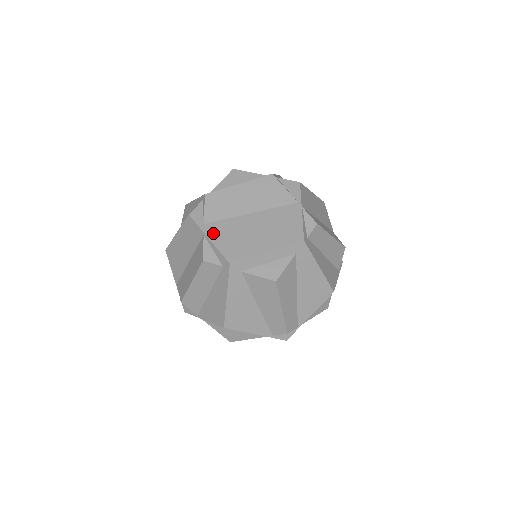
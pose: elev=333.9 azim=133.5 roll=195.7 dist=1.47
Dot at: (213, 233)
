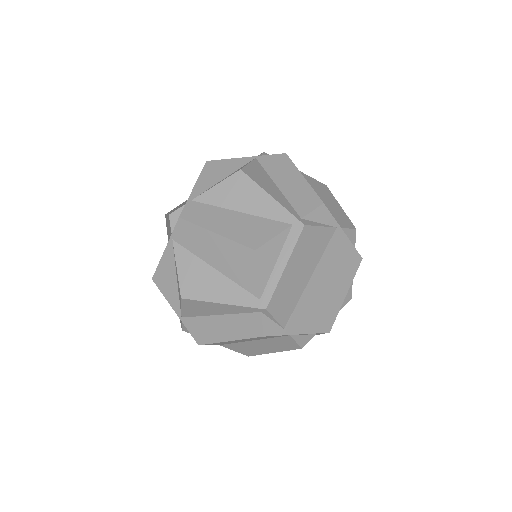
Dot at: (298, 327)
